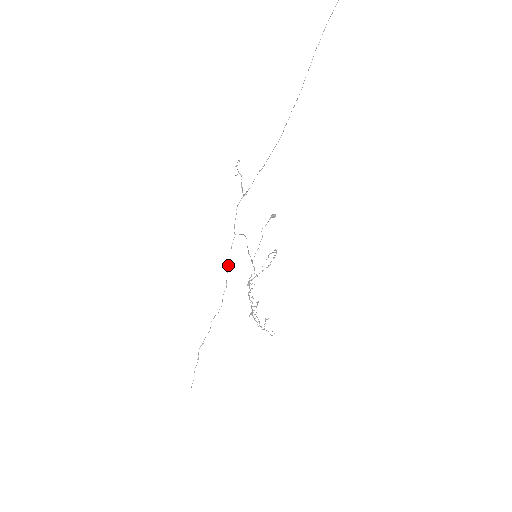
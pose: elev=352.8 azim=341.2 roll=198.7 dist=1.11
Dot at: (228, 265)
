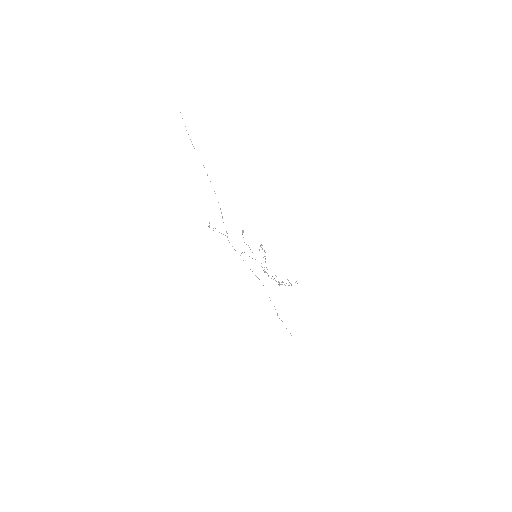
Dot at: occluded
